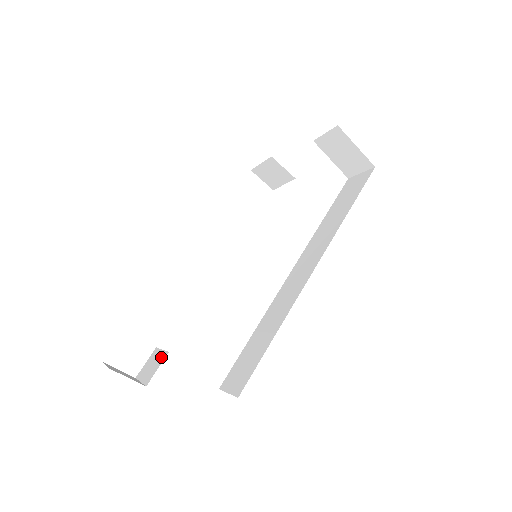
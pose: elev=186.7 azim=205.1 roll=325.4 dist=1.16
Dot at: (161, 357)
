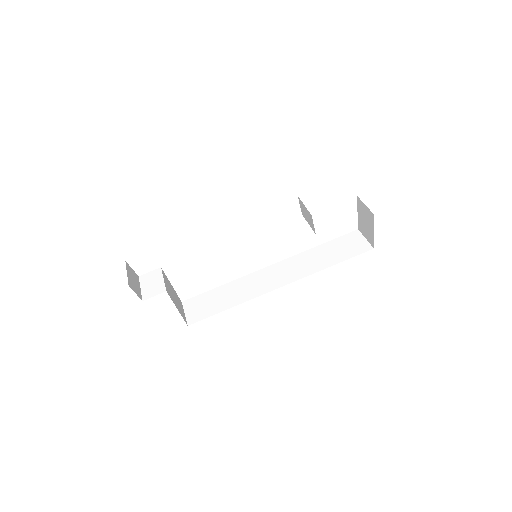
Dot at: (160, 287)
